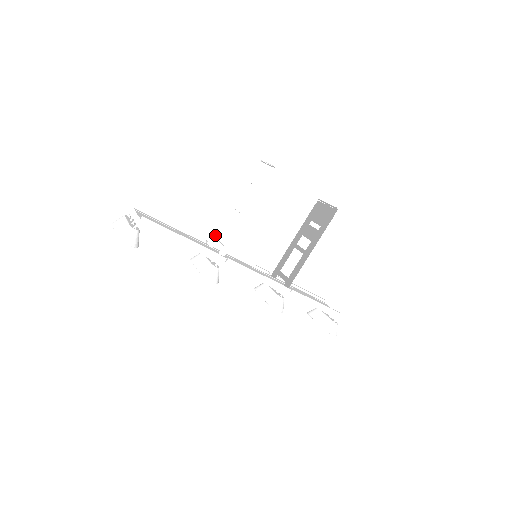
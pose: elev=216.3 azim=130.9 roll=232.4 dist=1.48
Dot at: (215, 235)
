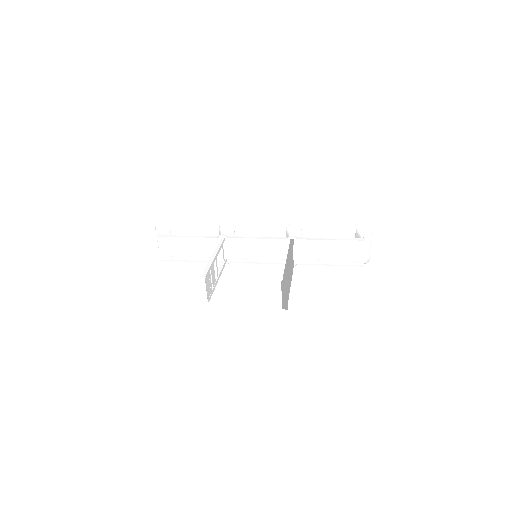
Dot at: occluded
